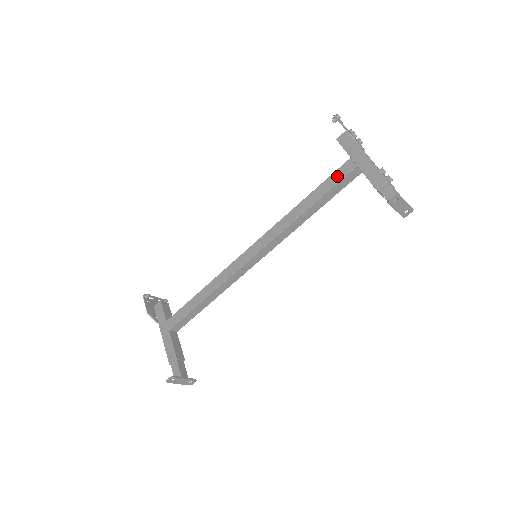
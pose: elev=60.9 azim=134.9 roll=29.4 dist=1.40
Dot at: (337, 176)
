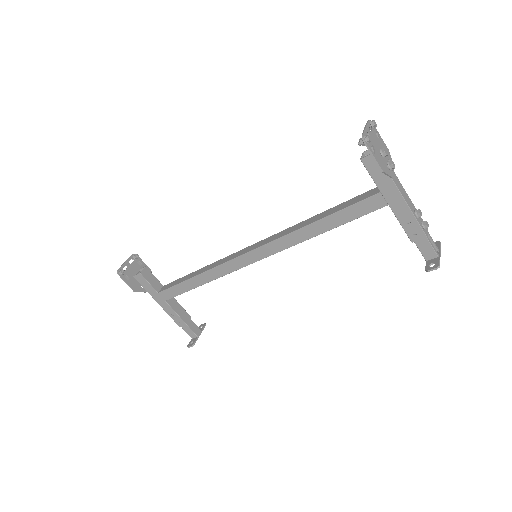
Dot at: (361, 209)
